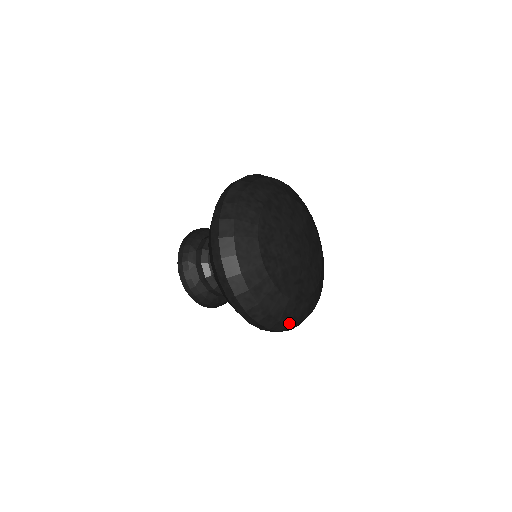
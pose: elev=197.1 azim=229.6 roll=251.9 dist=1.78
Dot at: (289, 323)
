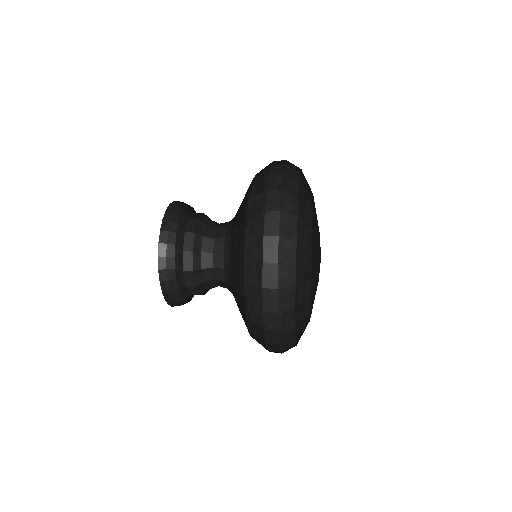
Dot at: occluded
